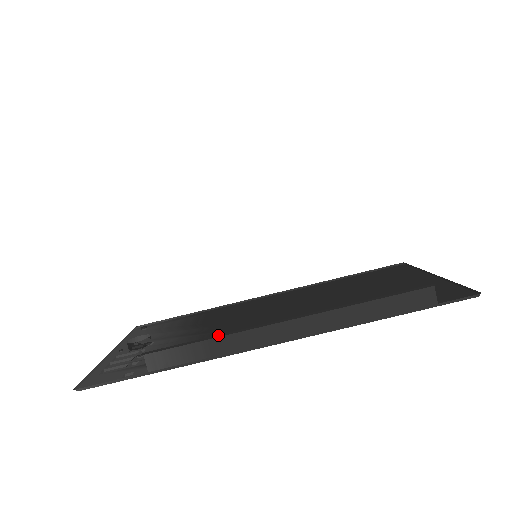
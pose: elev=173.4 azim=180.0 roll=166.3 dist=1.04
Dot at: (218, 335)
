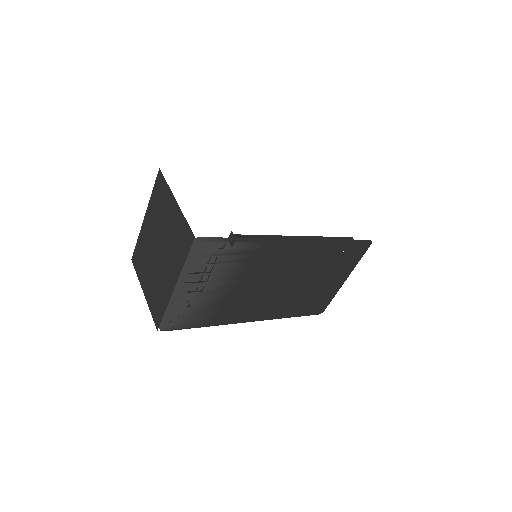
Dot at: occluded
